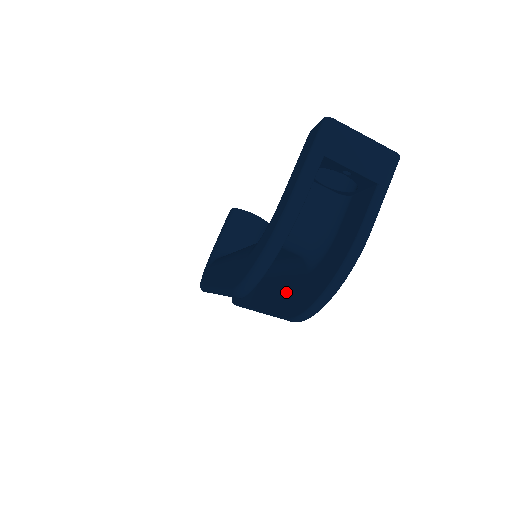
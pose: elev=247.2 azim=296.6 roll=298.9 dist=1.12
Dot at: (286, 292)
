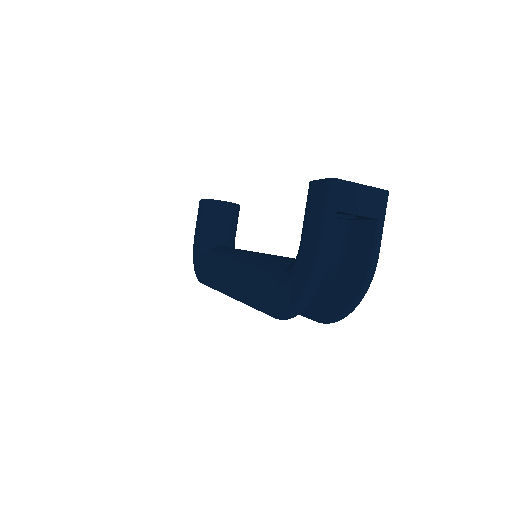
Dot at: occluded
